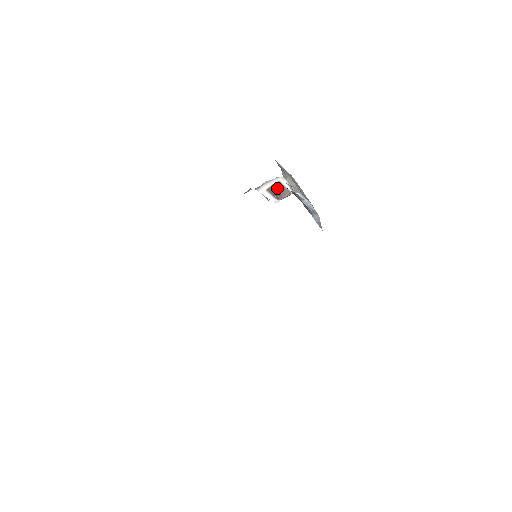
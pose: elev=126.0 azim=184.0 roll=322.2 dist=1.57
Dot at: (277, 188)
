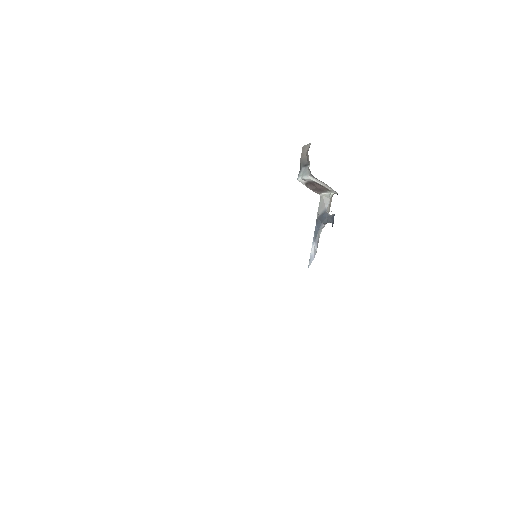
Dot at: (321, 187)
